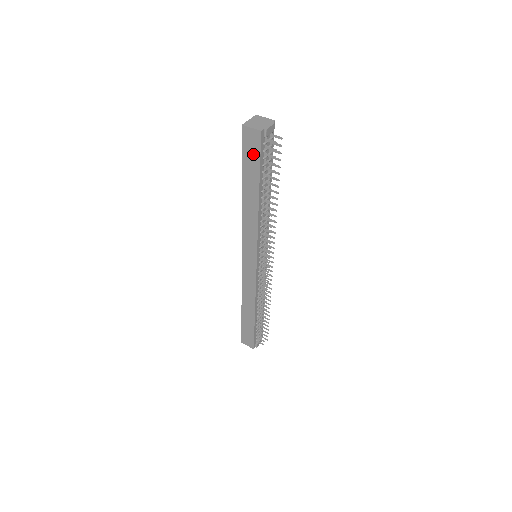
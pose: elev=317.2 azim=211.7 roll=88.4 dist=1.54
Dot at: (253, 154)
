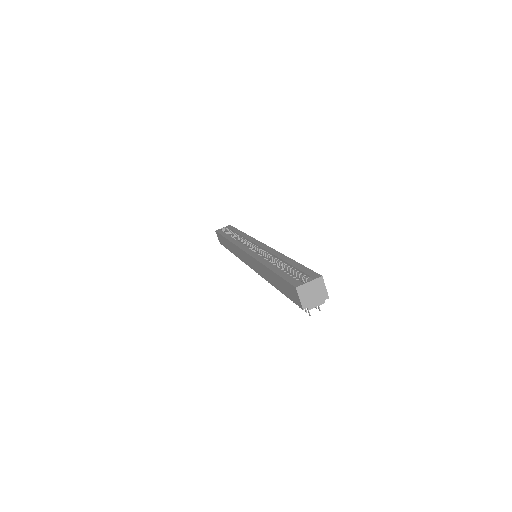
Dot at: (289, 293)
